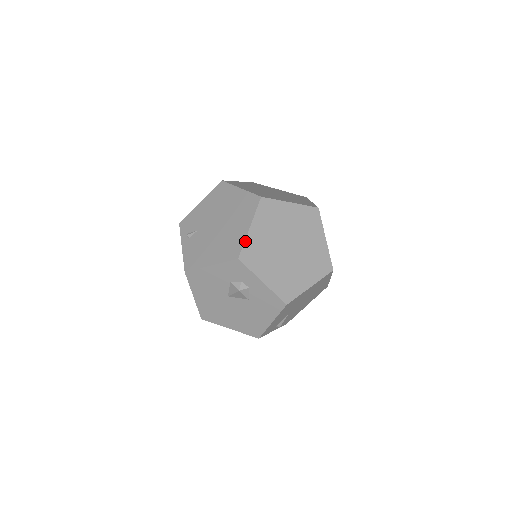
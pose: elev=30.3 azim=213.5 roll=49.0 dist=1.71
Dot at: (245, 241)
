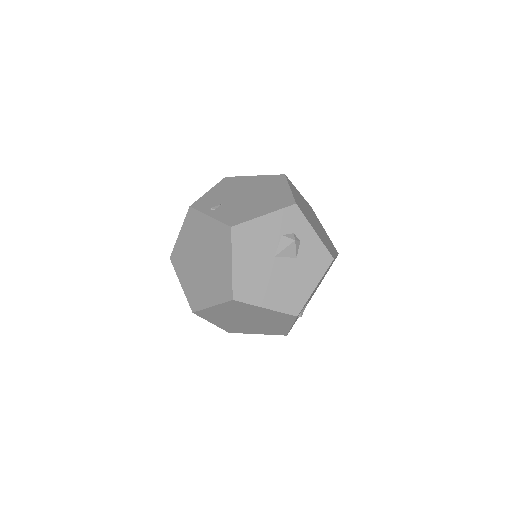
Dot at: (293, 195)
